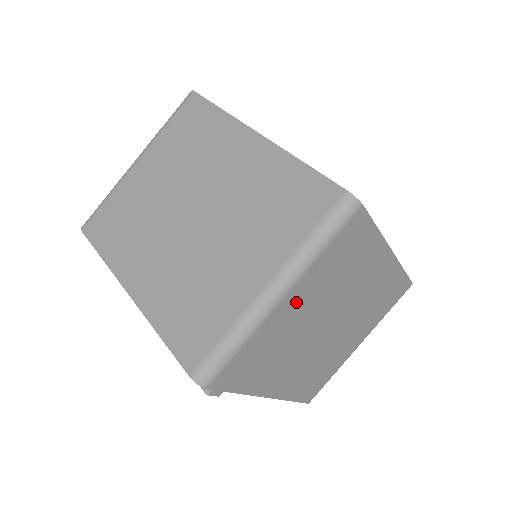
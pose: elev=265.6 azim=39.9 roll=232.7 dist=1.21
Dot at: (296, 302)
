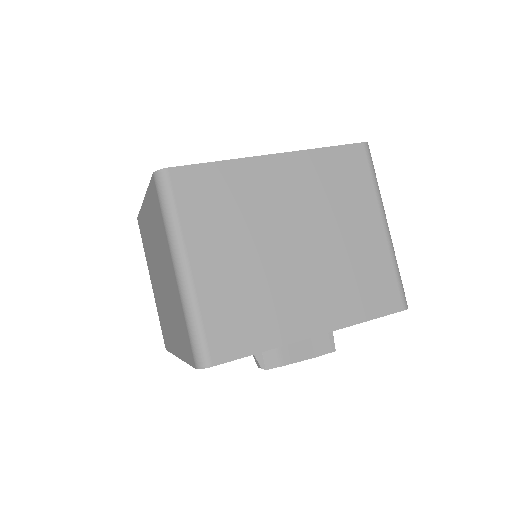
Dot at: occluded
